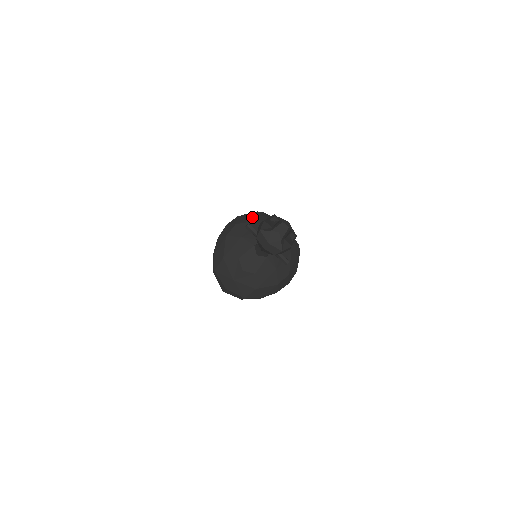
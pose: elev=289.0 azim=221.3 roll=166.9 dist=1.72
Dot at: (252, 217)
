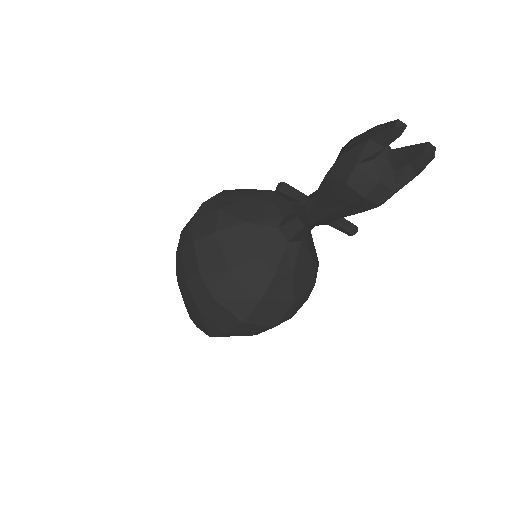
Dot at: (234, 194)
